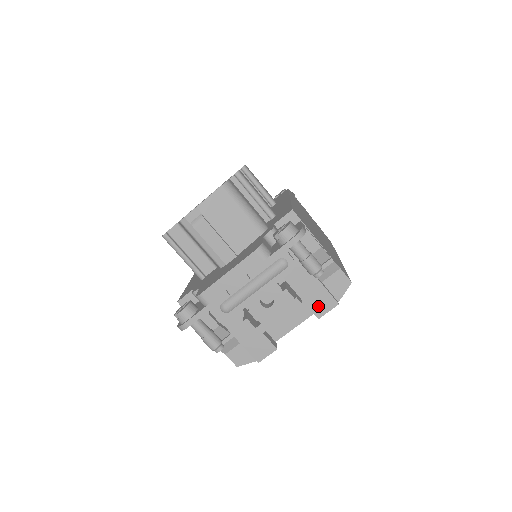
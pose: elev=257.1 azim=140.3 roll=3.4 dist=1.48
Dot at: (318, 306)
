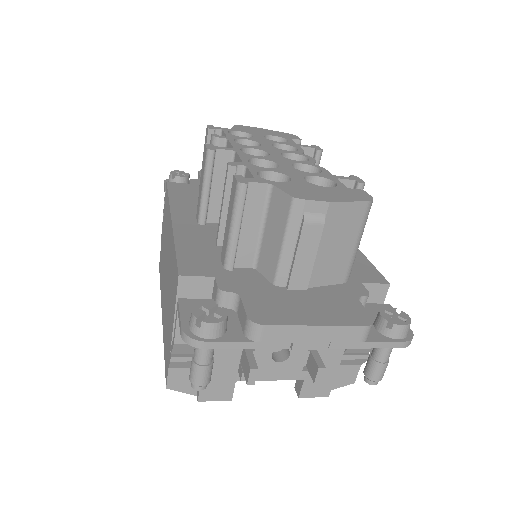
Dot at: (312, 387)
